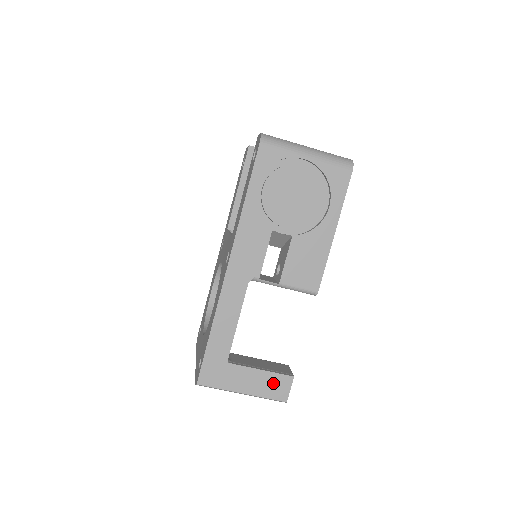
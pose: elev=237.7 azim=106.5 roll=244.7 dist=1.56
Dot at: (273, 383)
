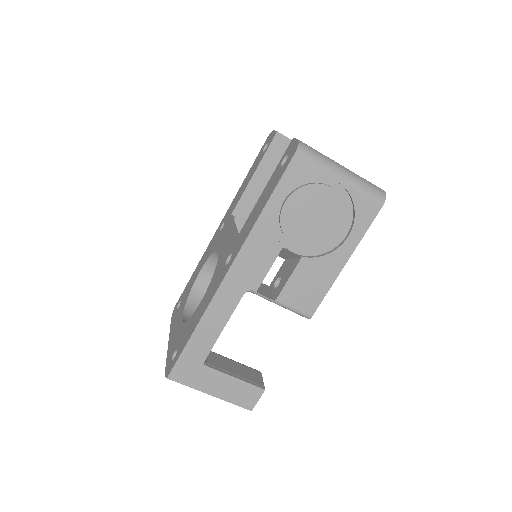
Dot at: (243, 392)
